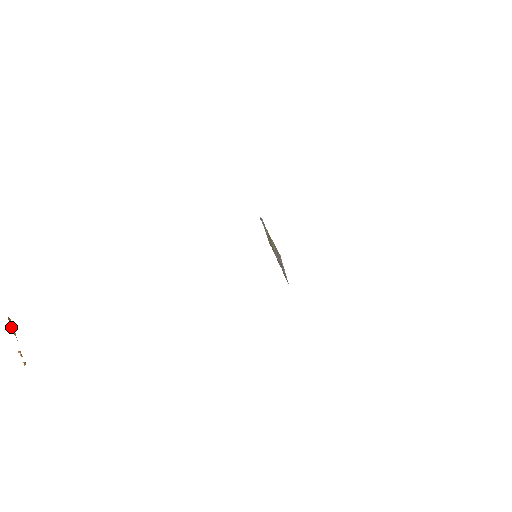
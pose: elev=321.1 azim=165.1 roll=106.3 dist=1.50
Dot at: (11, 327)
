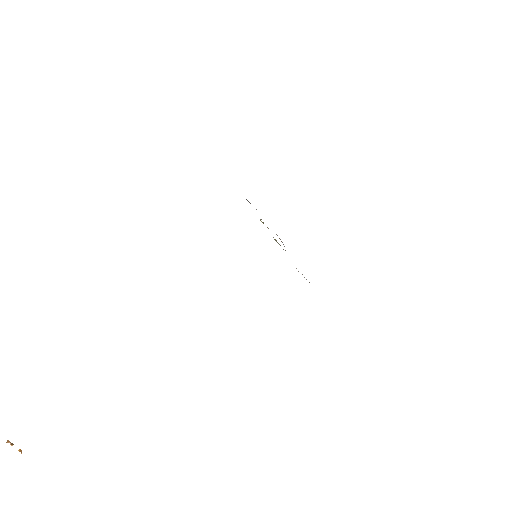
Dot at: out of frame
